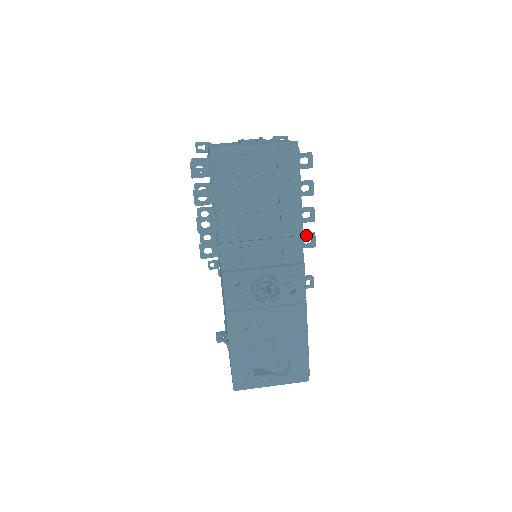
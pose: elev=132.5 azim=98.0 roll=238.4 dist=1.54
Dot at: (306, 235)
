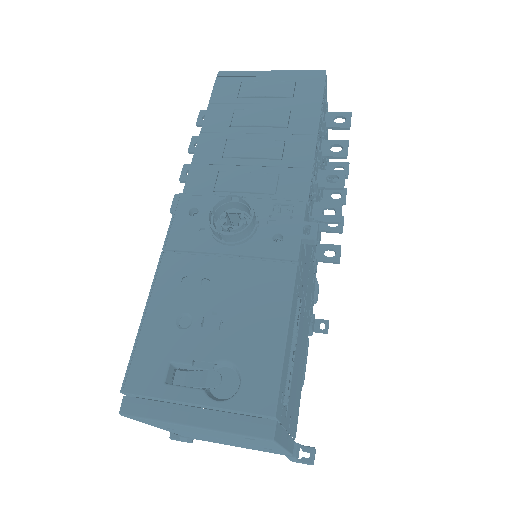
Dot at: (327, 204)
